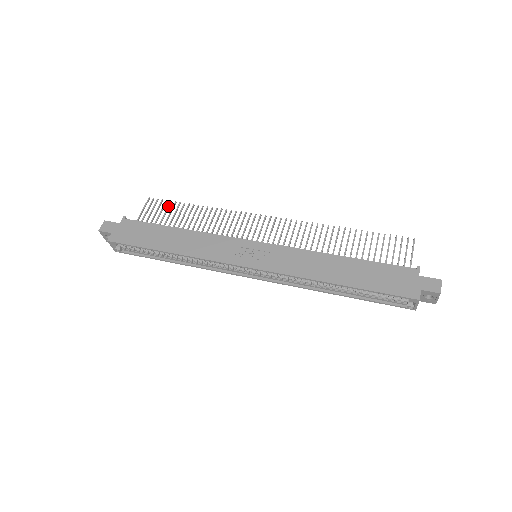
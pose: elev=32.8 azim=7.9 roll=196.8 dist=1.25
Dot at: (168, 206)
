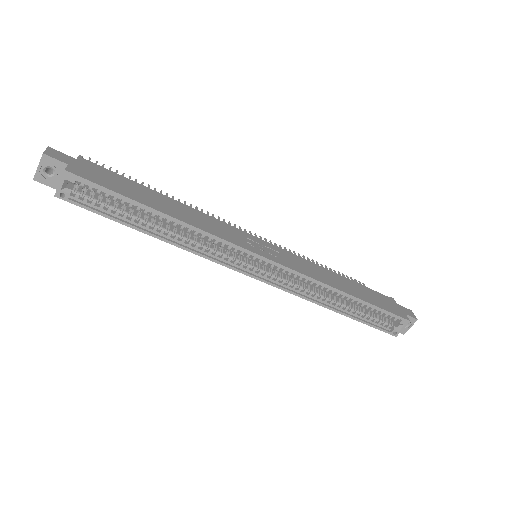
Dot at: occluded
